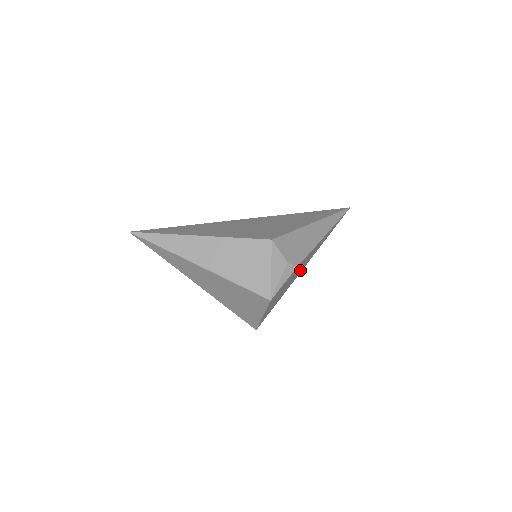
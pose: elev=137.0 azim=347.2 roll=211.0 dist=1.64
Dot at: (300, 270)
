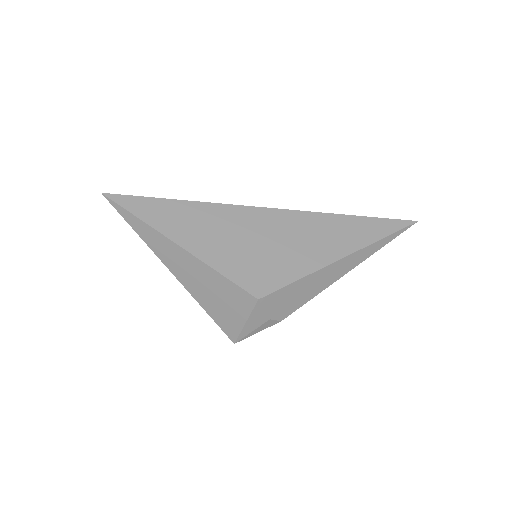
Dot at: occluded
